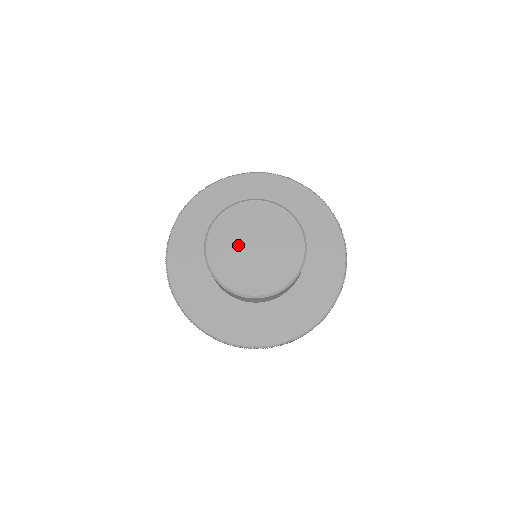
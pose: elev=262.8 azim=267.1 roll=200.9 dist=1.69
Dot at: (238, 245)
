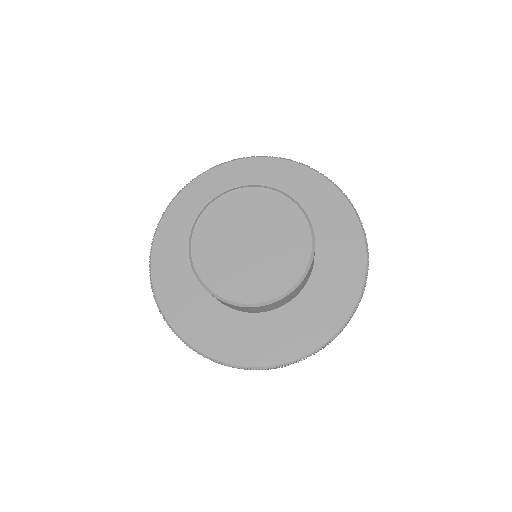
Dot at: (234, 257)
